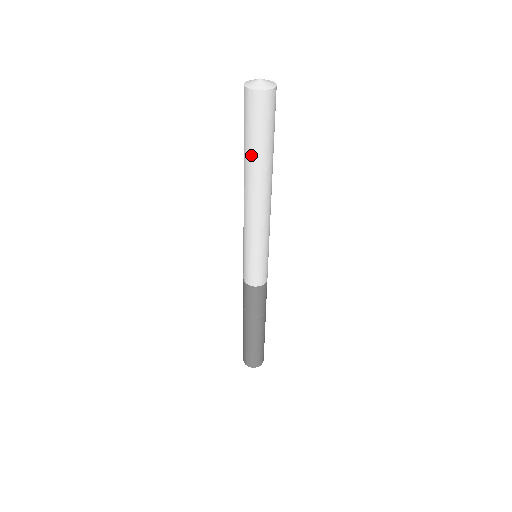
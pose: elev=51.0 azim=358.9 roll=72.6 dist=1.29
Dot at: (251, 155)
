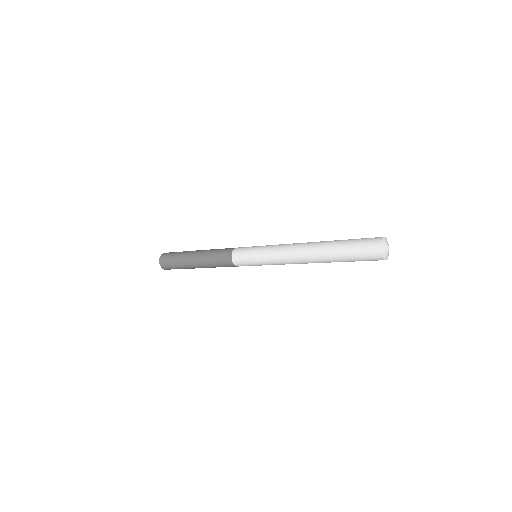
Dot at: (337, 260)
